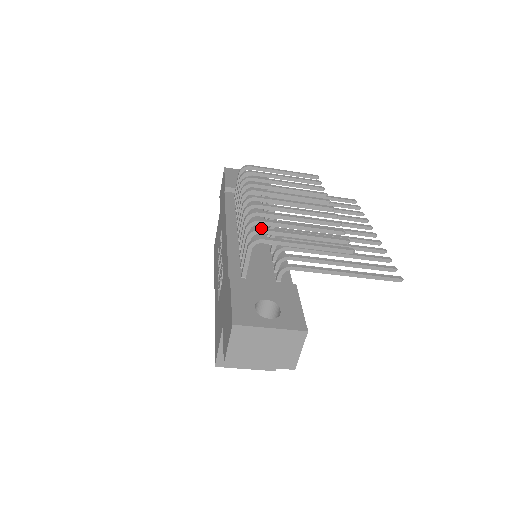
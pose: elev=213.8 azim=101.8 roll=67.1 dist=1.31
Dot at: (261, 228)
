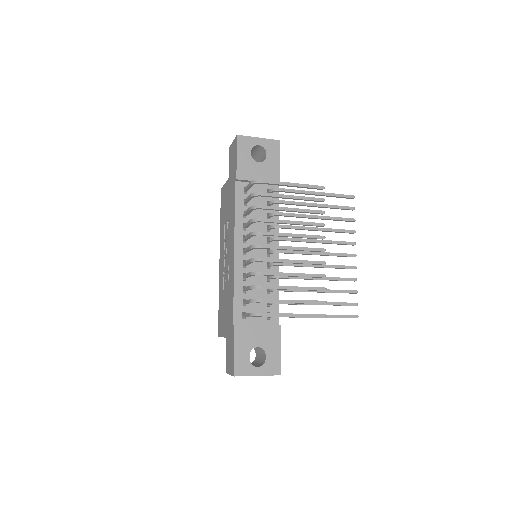
Dot at: (261, 300)
